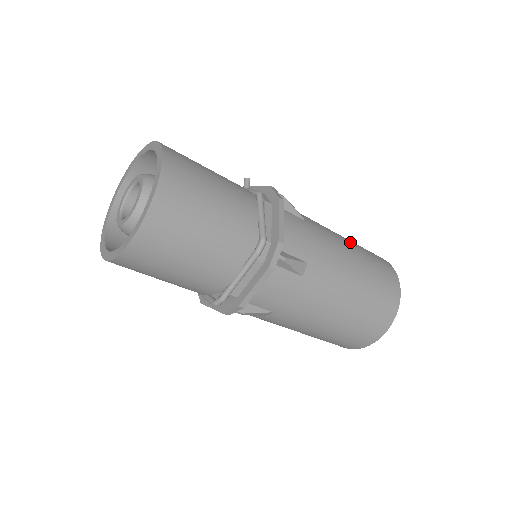
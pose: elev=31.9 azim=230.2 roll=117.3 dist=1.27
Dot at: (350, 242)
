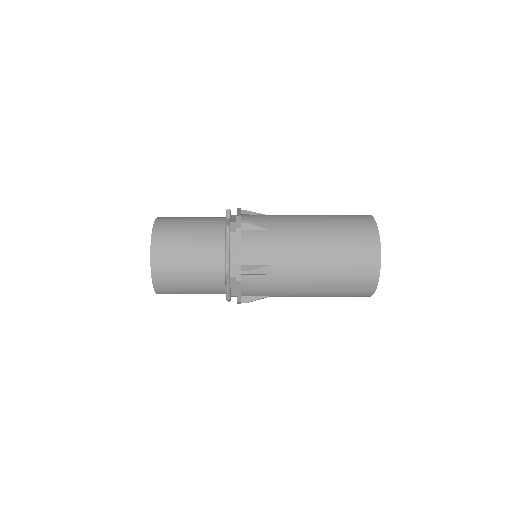
Dot at: (324, 225)
